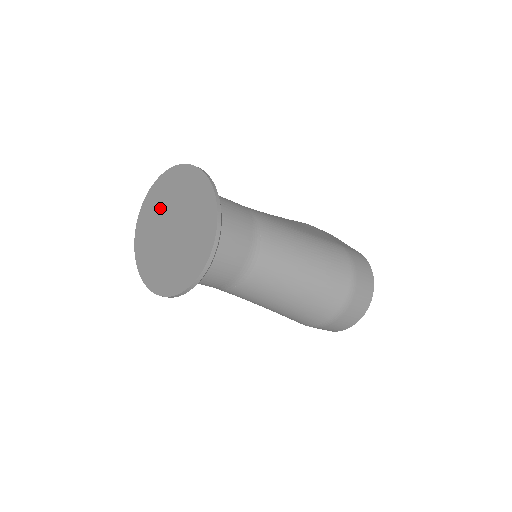
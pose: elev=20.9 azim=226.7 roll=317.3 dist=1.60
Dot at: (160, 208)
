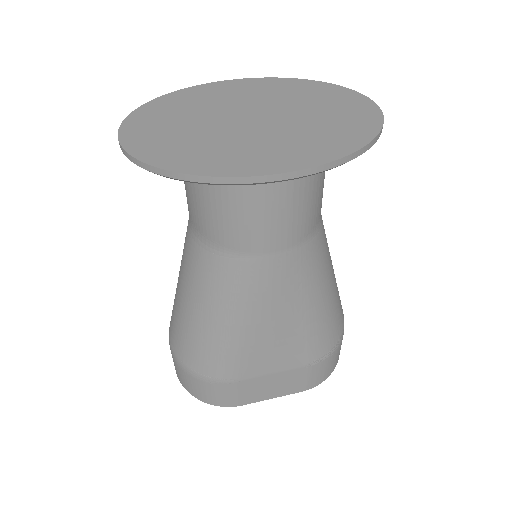
Dot at: (191, 121)
